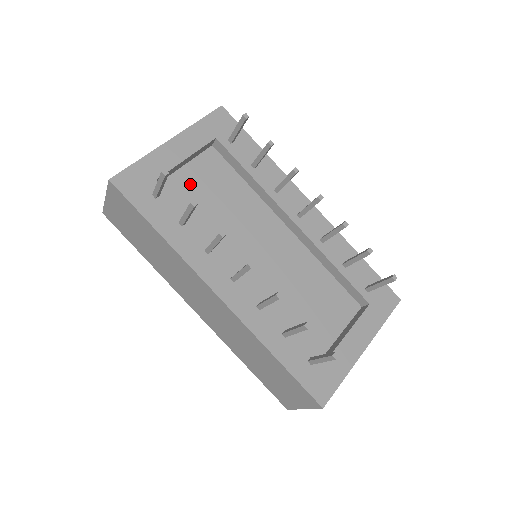
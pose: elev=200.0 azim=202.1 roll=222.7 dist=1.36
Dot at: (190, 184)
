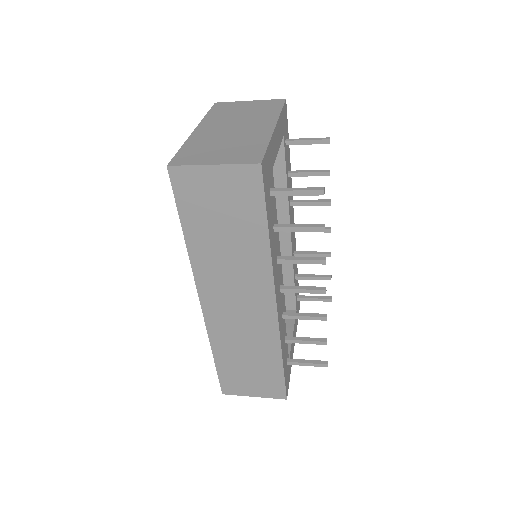
Dot at: occluded
